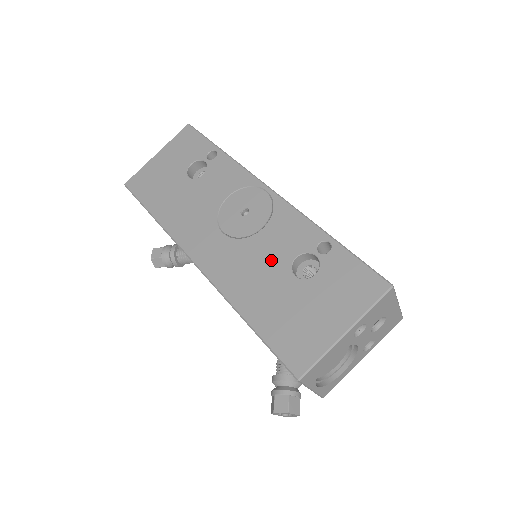
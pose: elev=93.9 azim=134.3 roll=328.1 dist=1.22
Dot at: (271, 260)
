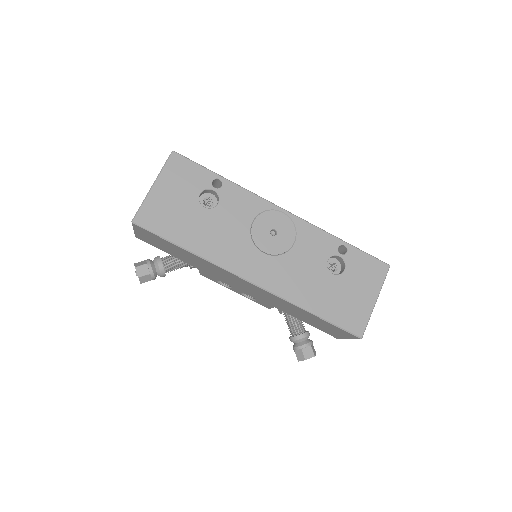
Dot at: (312, 266)
